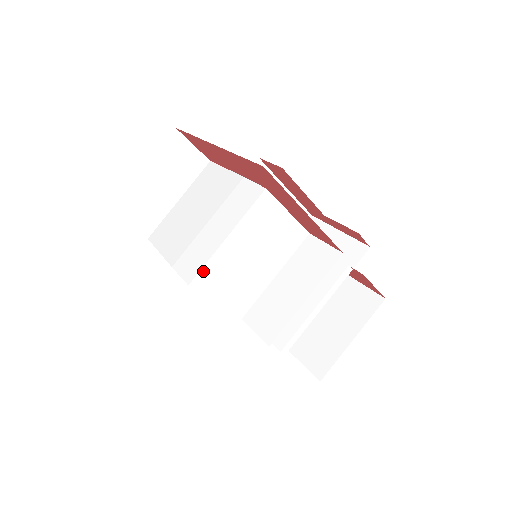
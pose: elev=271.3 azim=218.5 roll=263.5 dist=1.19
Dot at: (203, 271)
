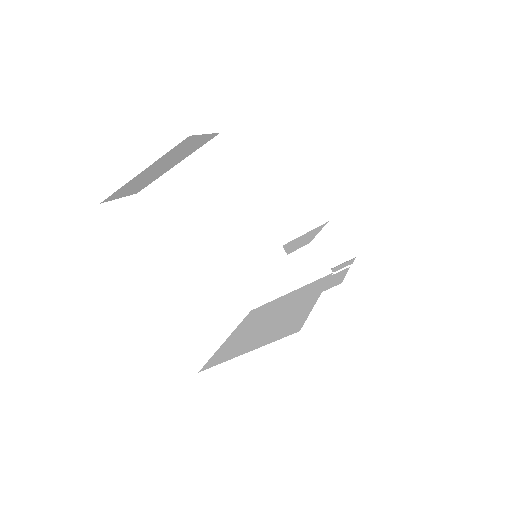
Dot at: (211, 293)
